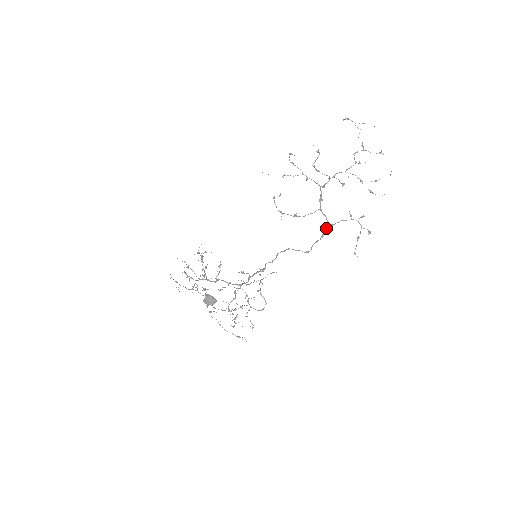
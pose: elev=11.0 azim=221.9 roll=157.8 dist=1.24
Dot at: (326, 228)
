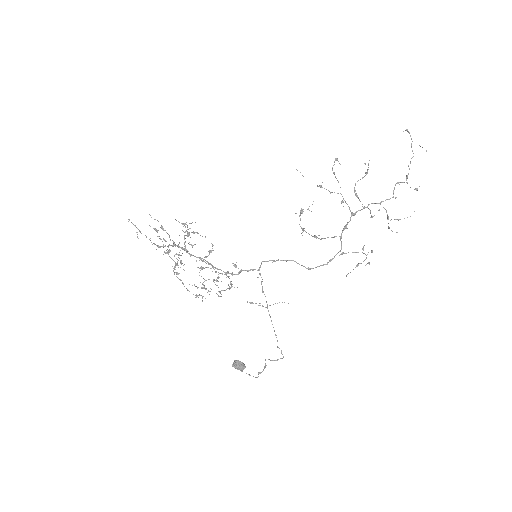
Dot at: occluded
